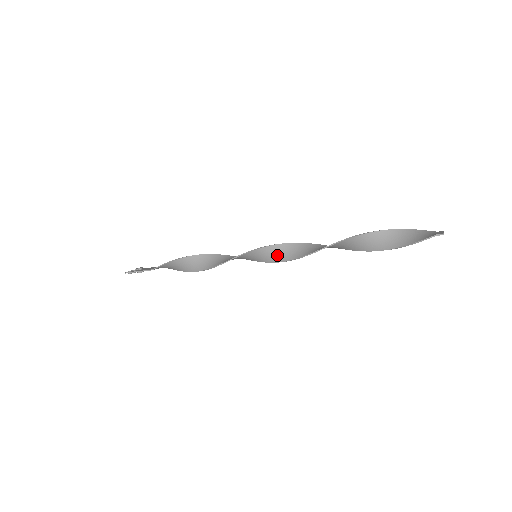
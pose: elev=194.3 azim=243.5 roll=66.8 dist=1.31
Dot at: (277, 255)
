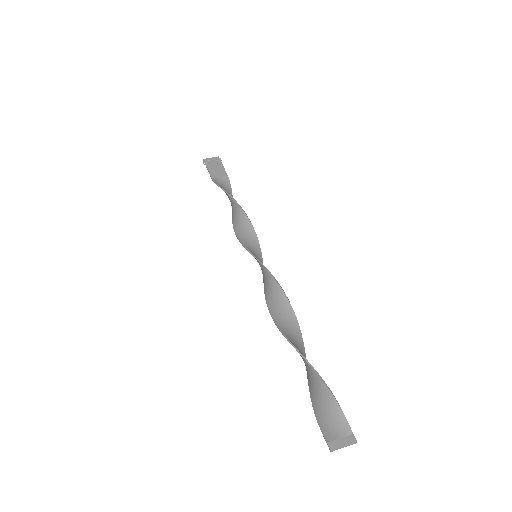
Dot at: (264, 276)
